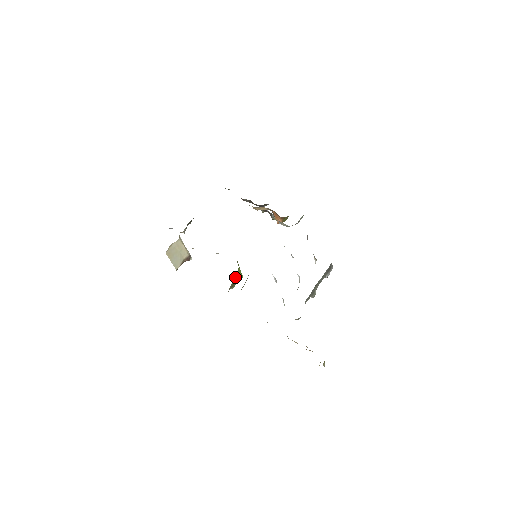
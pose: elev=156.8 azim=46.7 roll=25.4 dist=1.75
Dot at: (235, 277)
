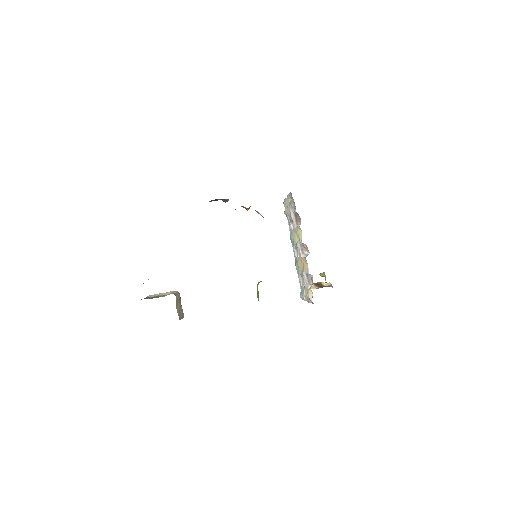
Dot at: occluded
